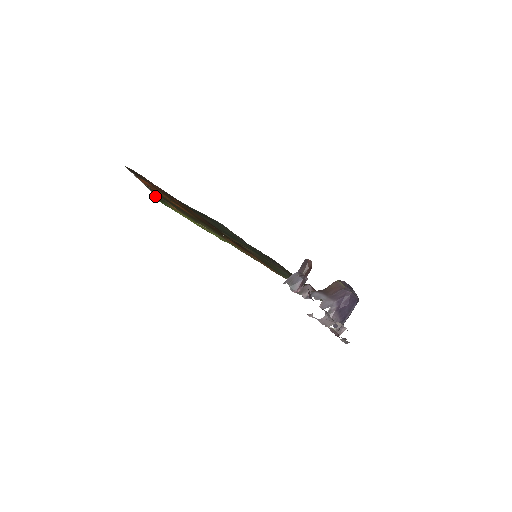
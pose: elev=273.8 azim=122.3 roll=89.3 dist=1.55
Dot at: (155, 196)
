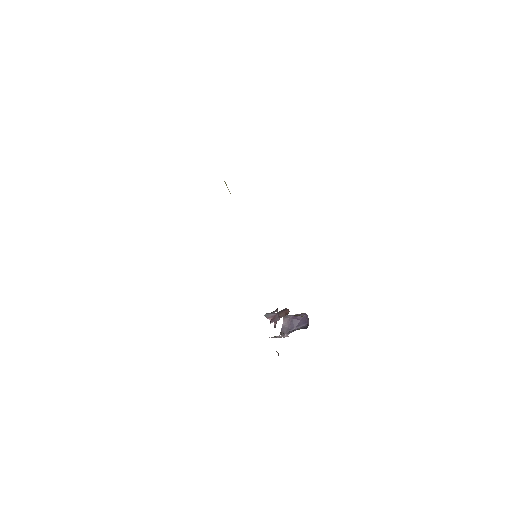
Dot at: occluded
